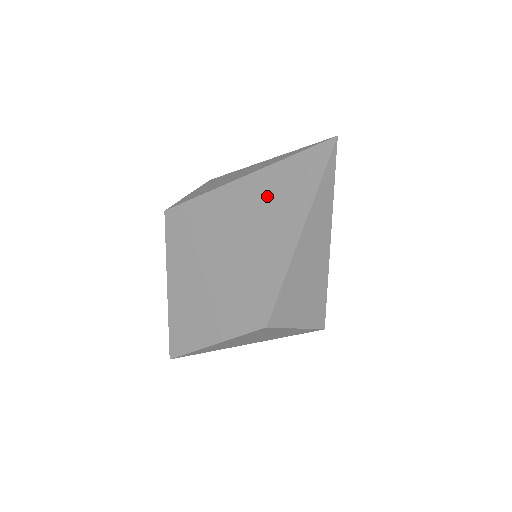
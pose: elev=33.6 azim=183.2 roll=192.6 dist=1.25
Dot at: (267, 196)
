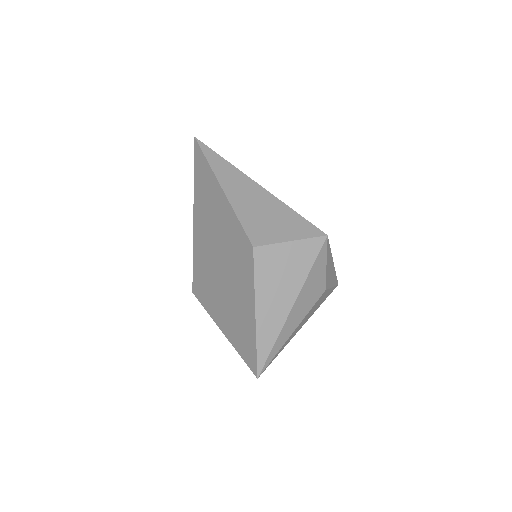
Dot at: (202, 200)
